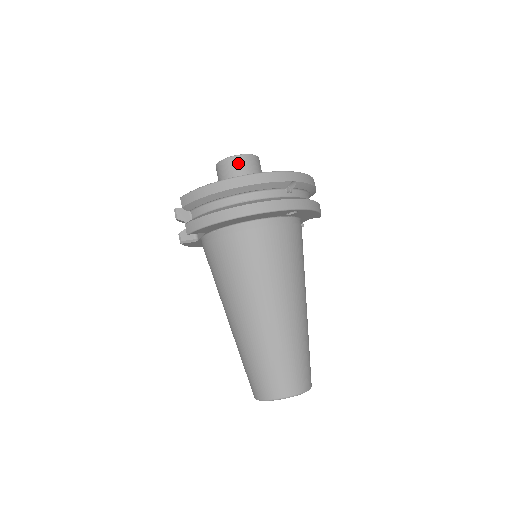
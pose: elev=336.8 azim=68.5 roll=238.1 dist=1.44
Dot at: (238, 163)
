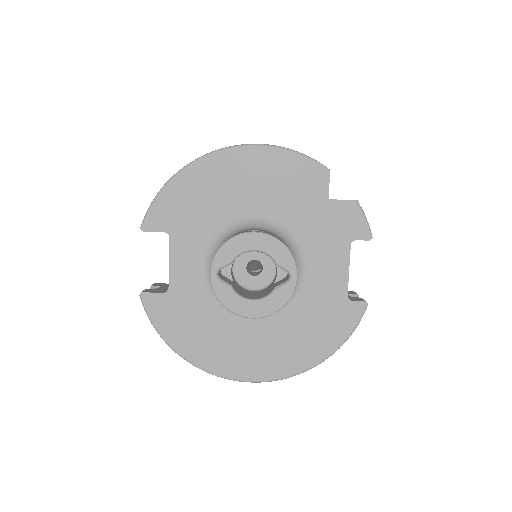
Dot at: occluded
